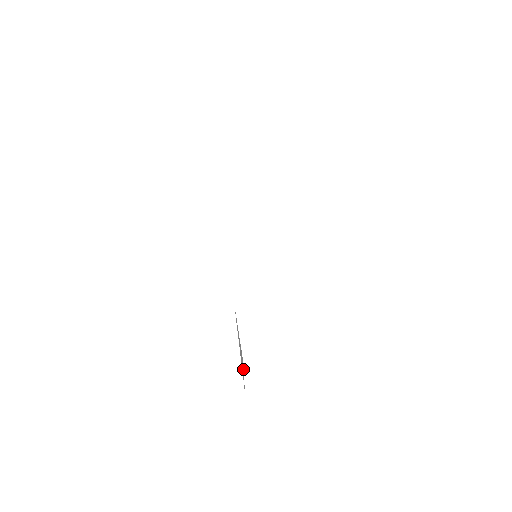
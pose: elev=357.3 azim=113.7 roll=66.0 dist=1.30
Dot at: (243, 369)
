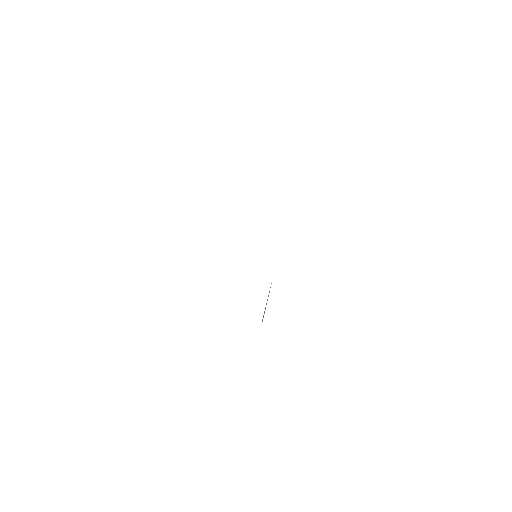
Dot at: occluded
